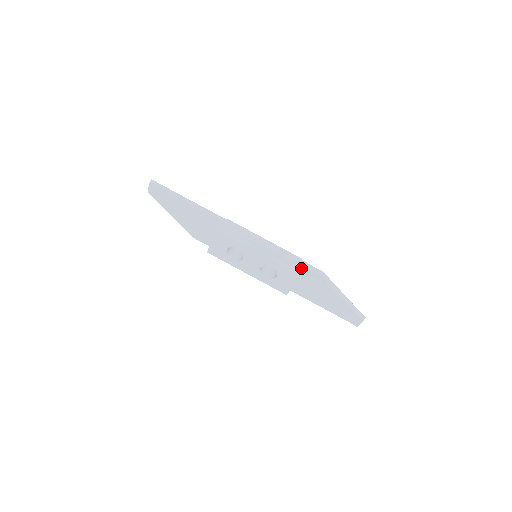
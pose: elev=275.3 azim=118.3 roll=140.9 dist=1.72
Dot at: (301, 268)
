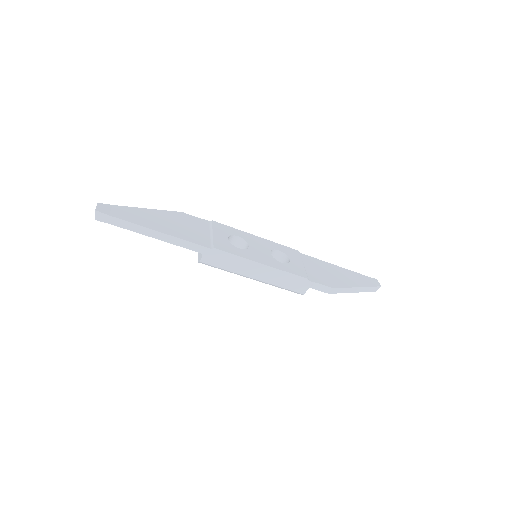
Dot at: (304, 291)
